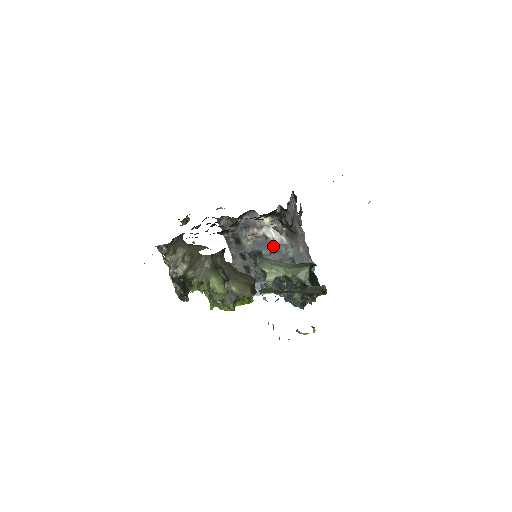
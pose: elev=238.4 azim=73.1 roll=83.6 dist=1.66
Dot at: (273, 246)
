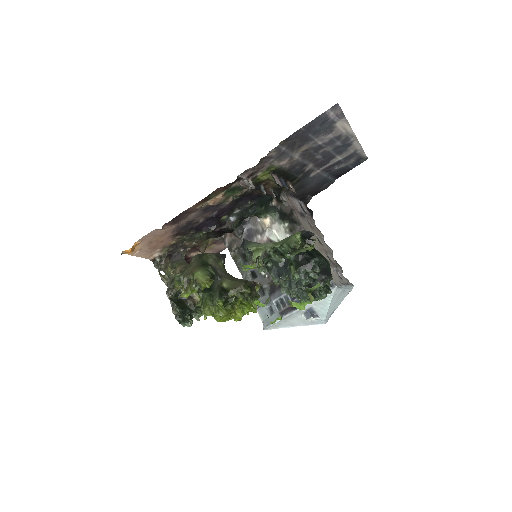
Dot at: occluded
